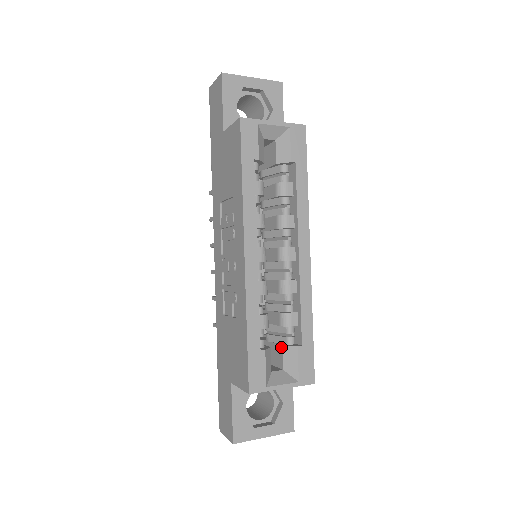
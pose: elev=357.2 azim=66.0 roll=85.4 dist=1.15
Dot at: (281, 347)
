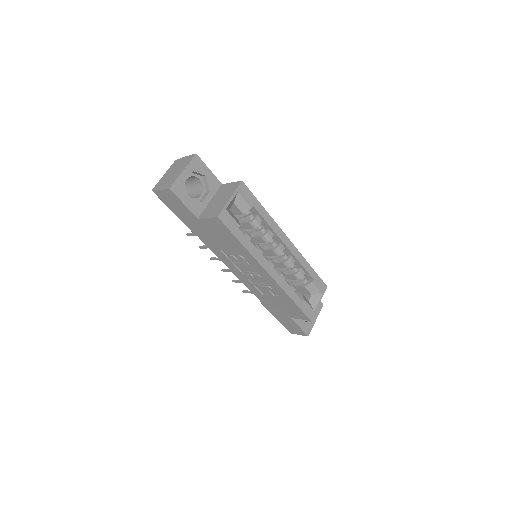
Dot at: (304, 287)
